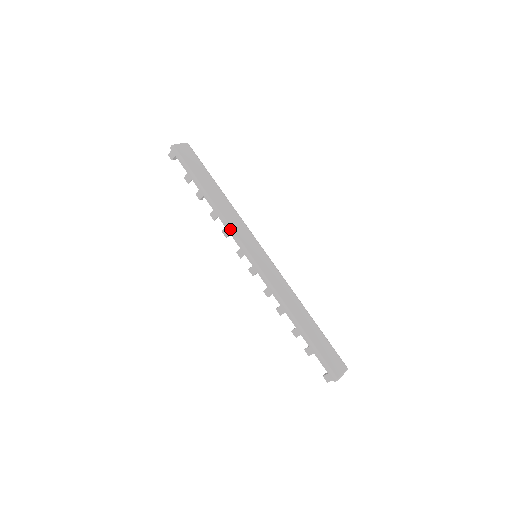
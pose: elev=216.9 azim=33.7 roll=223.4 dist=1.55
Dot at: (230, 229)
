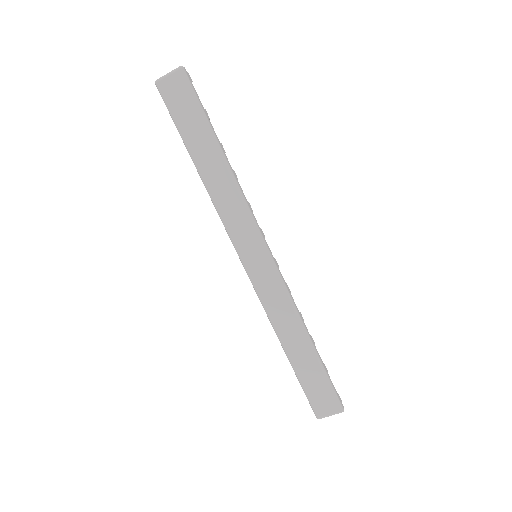
Dot at: (221, 220)
